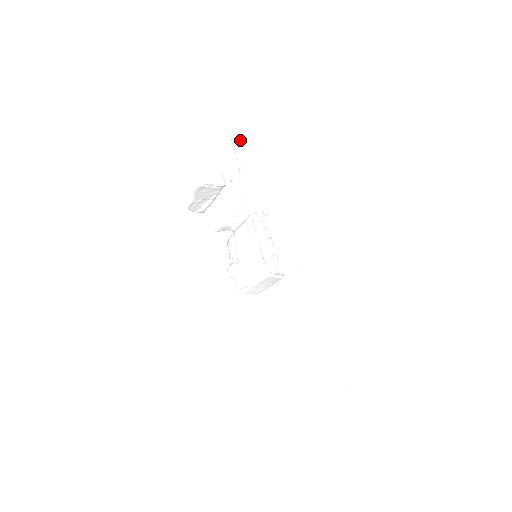
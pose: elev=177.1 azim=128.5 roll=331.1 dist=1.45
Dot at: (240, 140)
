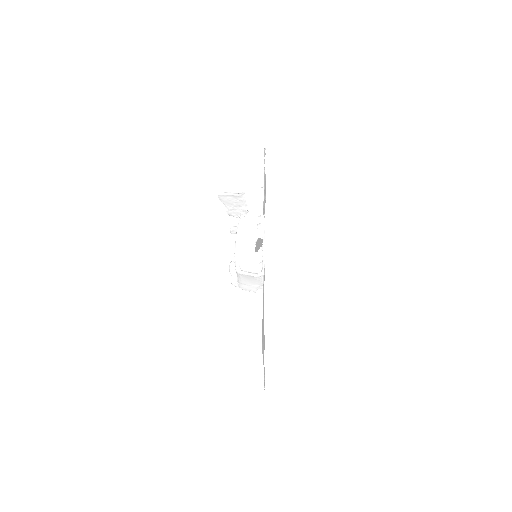
Dot at: occluded
